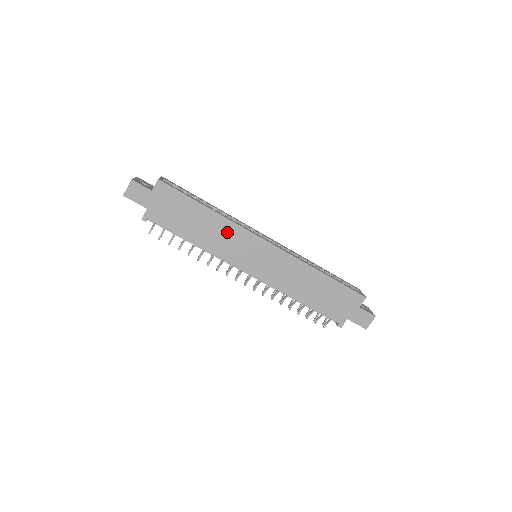
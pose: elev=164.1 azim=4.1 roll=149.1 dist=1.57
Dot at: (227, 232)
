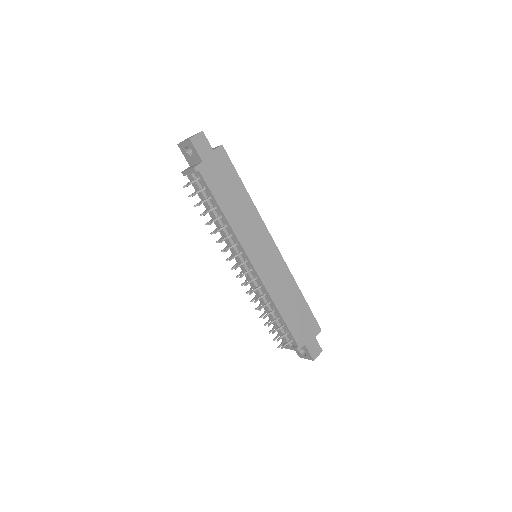
Dot at: (252, 219)
